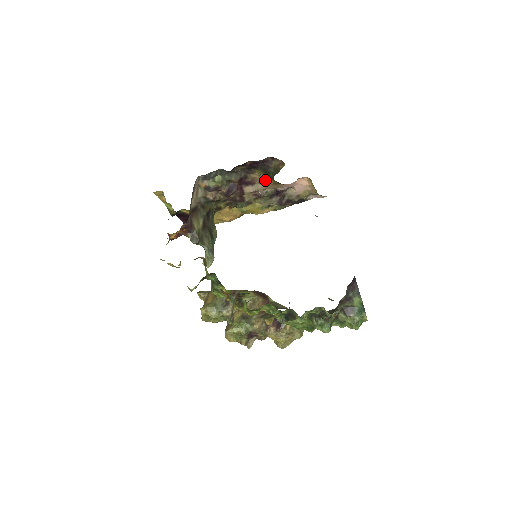
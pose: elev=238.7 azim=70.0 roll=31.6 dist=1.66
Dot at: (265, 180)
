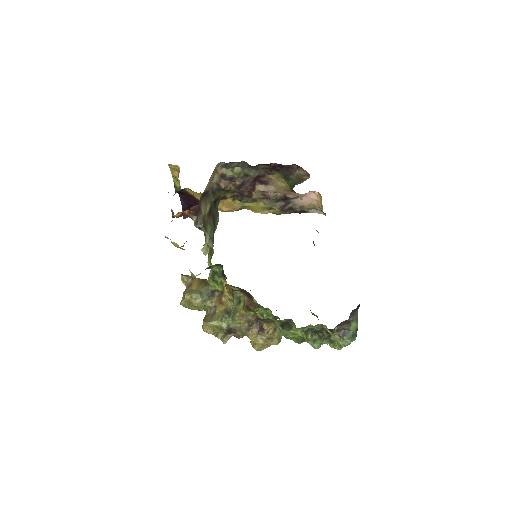
Dot at: (280, 184)
